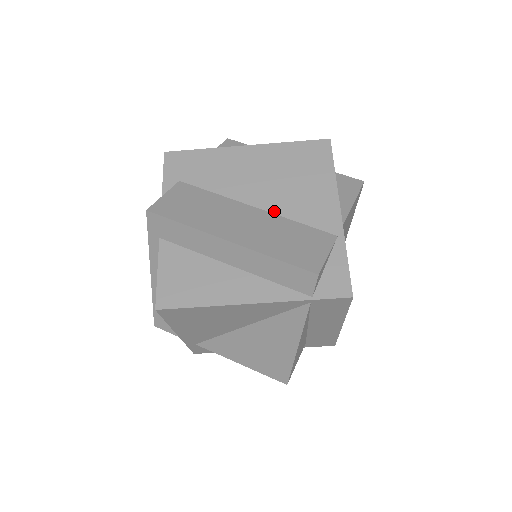
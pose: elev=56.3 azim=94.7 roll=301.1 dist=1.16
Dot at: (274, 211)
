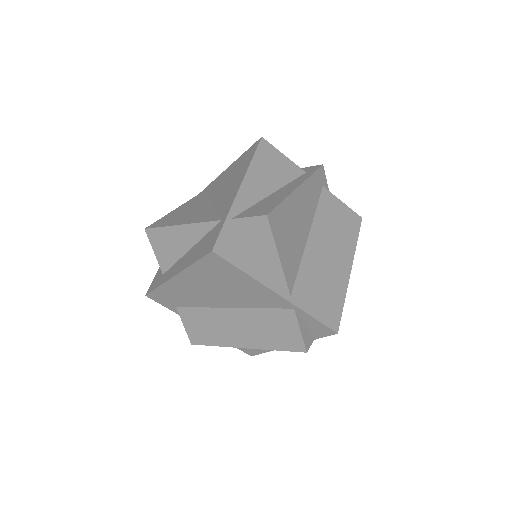
Dot at: (242, 307)
